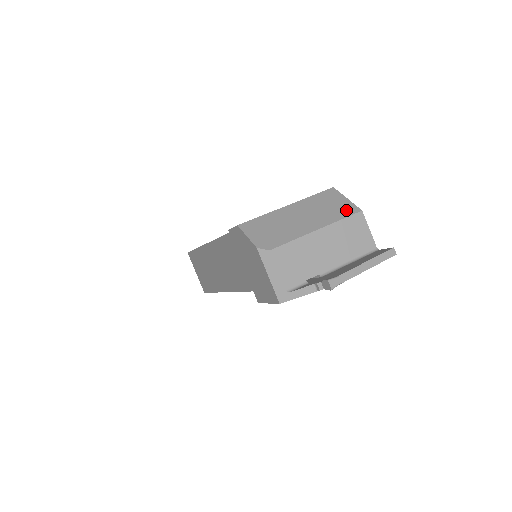
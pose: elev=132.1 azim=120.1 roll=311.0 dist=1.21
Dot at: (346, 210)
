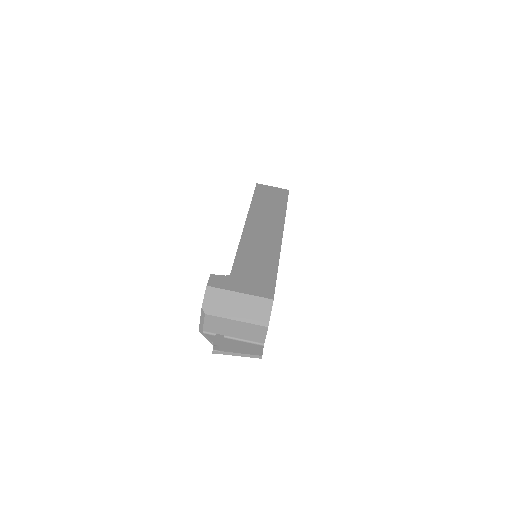
Dot at: (262, 320)
